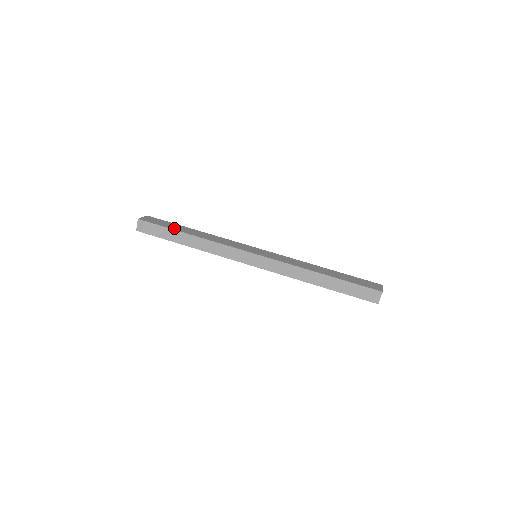
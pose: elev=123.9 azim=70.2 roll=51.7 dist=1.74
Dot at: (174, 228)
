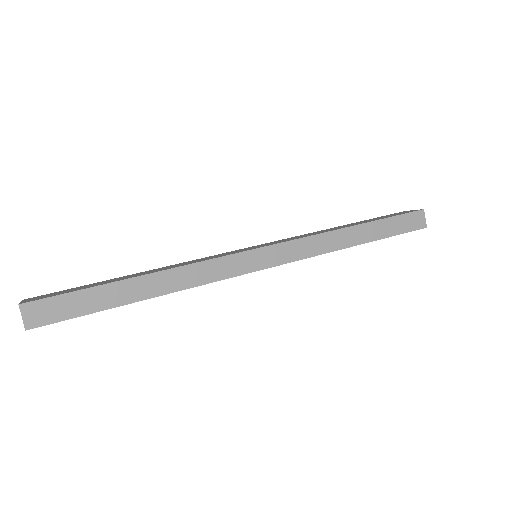
Dot at: (103, 283)
